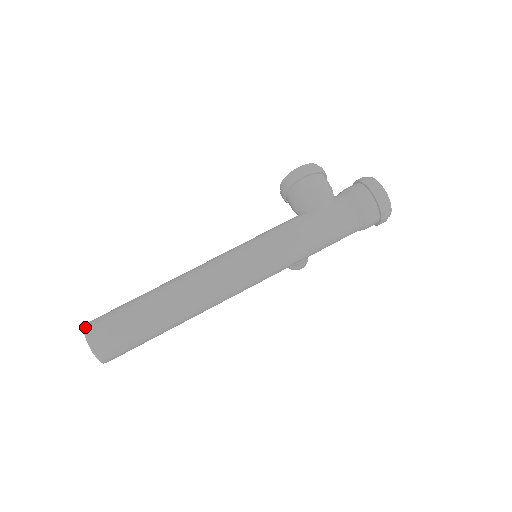
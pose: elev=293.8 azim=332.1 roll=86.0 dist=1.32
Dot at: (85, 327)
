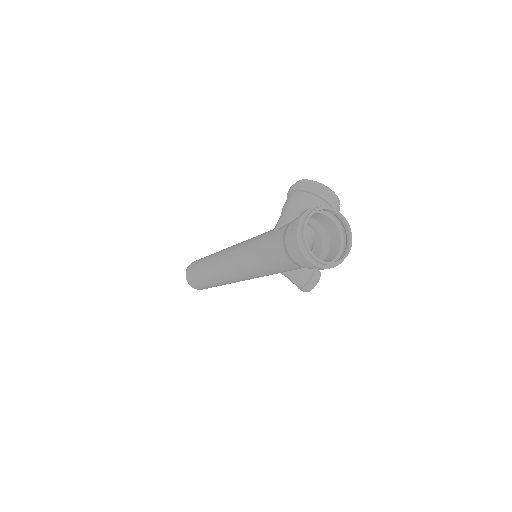
Dot at: occluded
